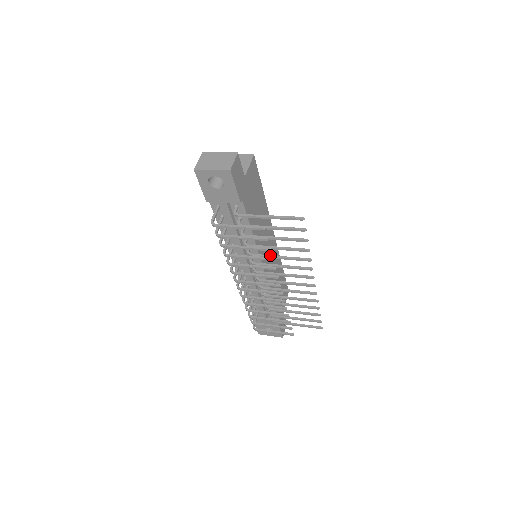
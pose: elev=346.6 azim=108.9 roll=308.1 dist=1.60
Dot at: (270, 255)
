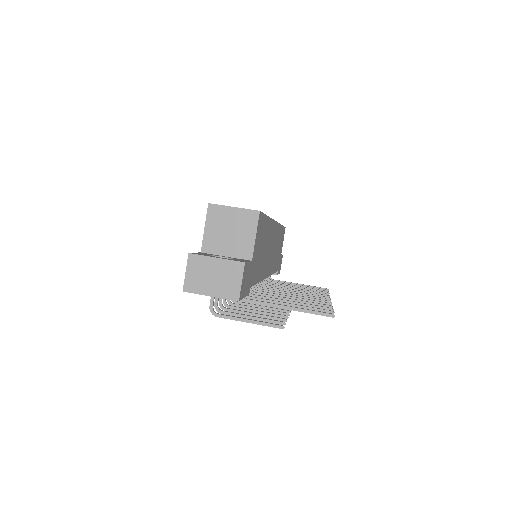
Dot at: (281, 295)
